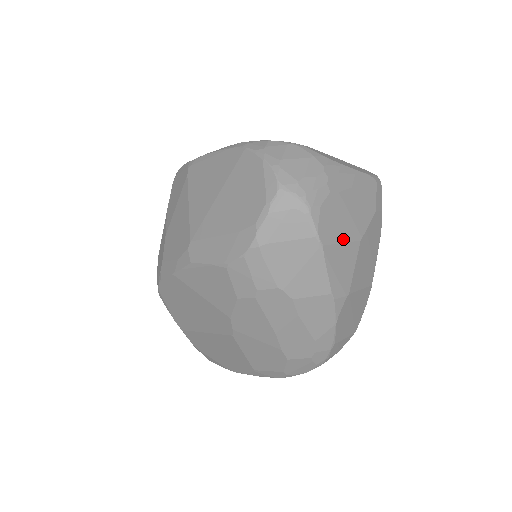
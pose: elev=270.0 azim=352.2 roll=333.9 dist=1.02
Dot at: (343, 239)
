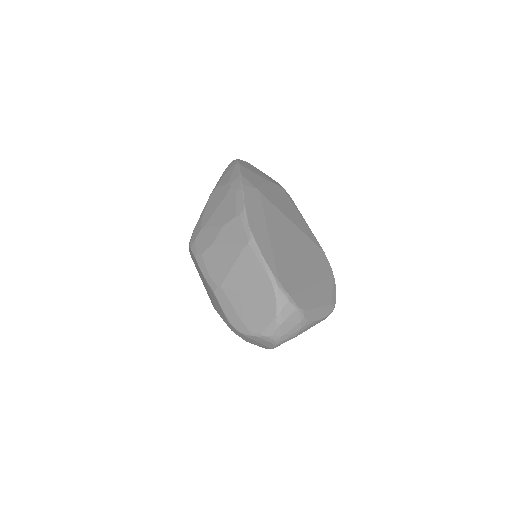
Dot at: occluded
